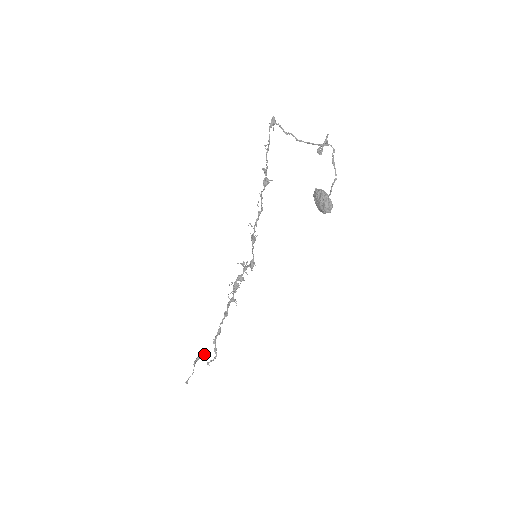
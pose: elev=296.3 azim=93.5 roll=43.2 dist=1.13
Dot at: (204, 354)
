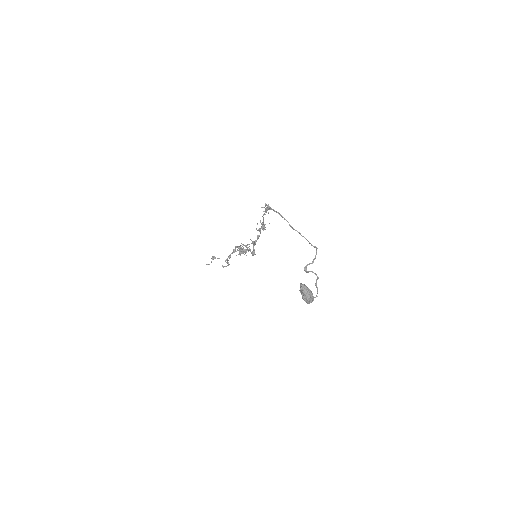
Dot at: occluded
